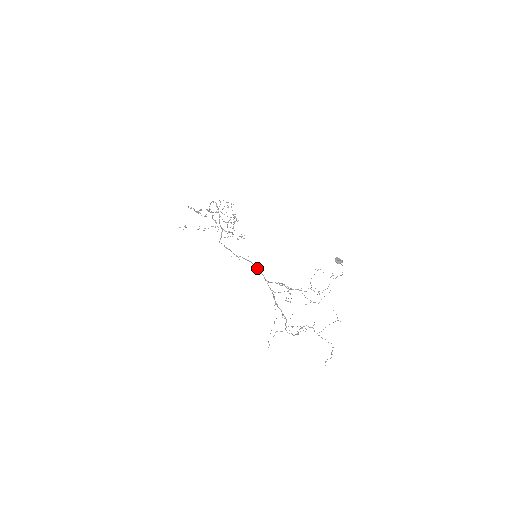
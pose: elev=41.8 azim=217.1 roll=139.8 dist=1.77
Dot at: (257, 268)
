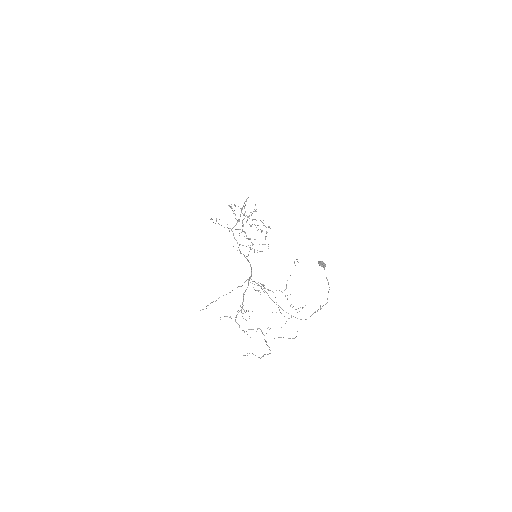
Dot at: (251, 267)
